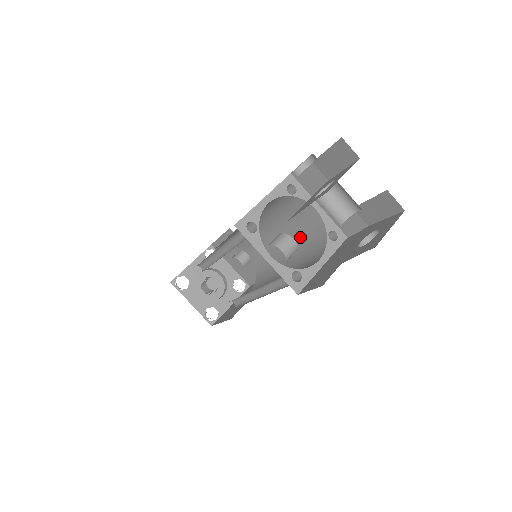
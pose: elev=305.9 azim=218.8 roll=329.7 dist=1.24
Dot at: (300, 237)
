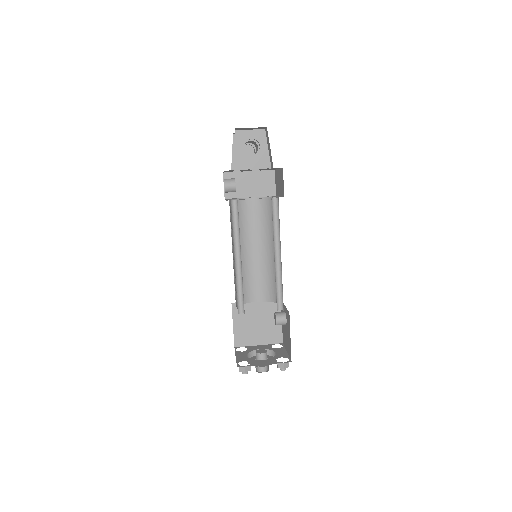
Dot at: occluded
